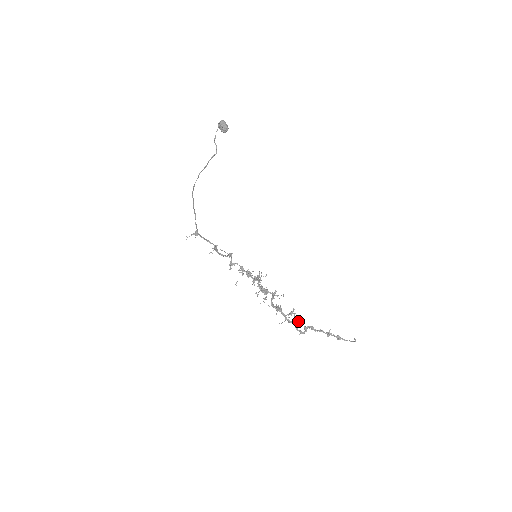
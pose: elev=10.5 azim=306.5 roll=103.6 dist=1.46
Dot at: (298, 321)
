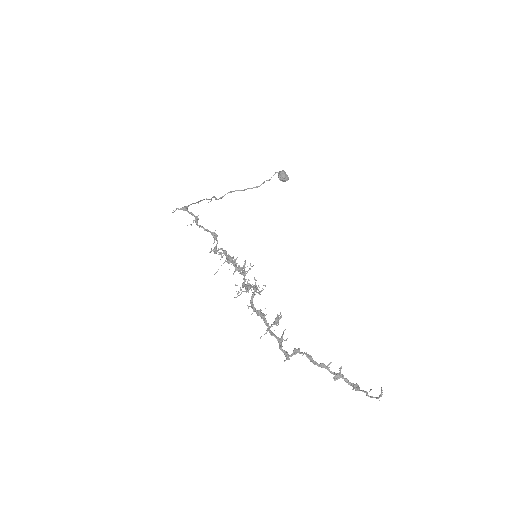
Dot at: (287, 338)
